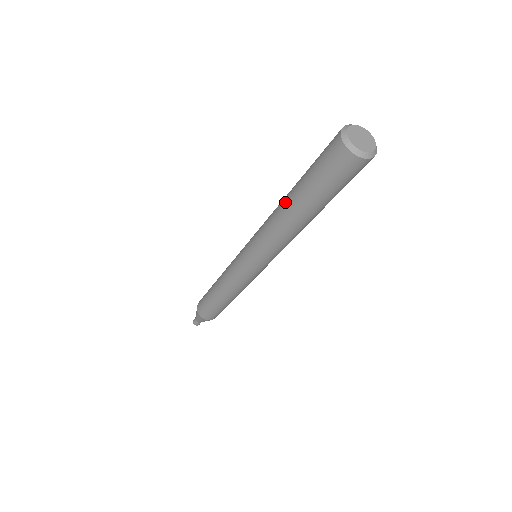
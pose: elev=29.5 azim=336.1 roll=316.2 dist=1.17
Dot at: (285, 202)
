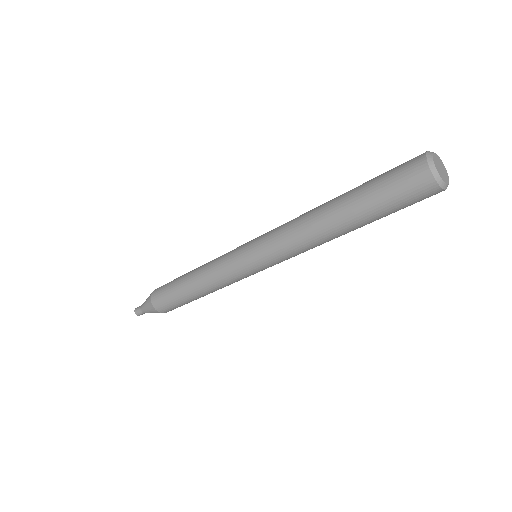
Dot at: (330, 217)
